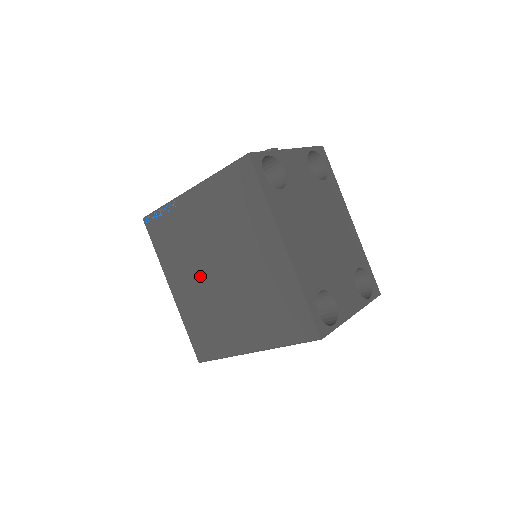
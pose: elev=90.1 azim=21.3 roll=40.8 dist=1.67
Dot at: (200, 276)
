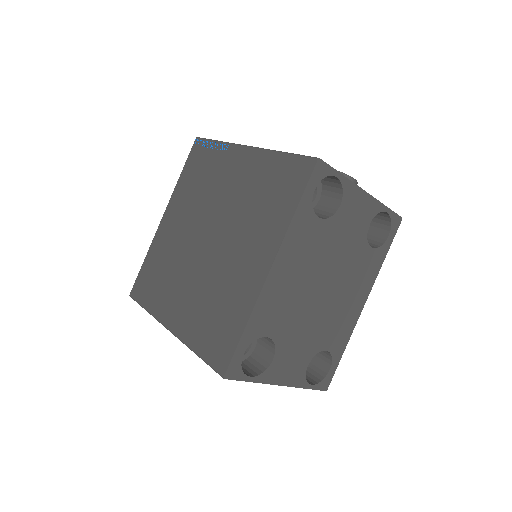
Dot at: (191, 227)
